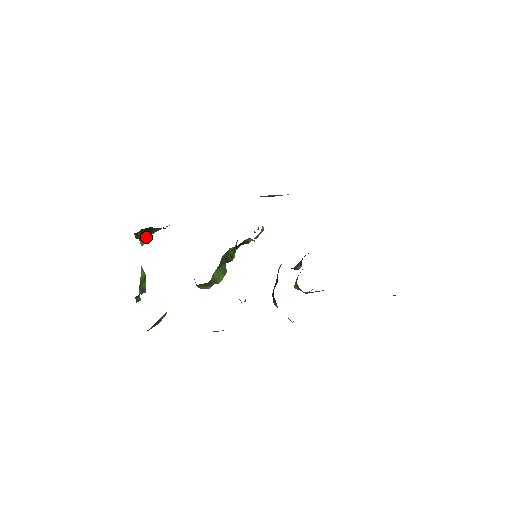
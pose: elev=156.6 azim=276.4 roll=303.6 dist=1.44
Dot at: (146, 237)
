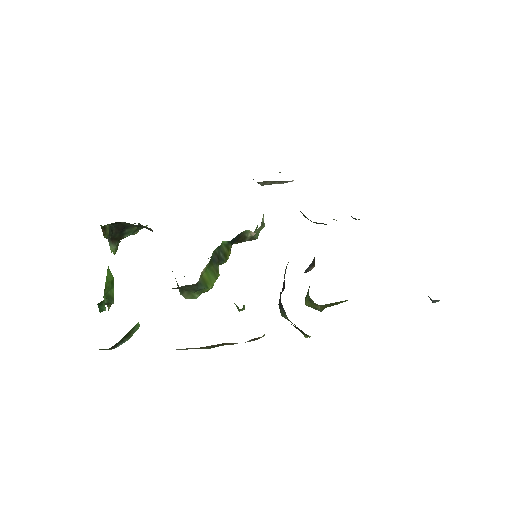
Dot at: (118, 240)
